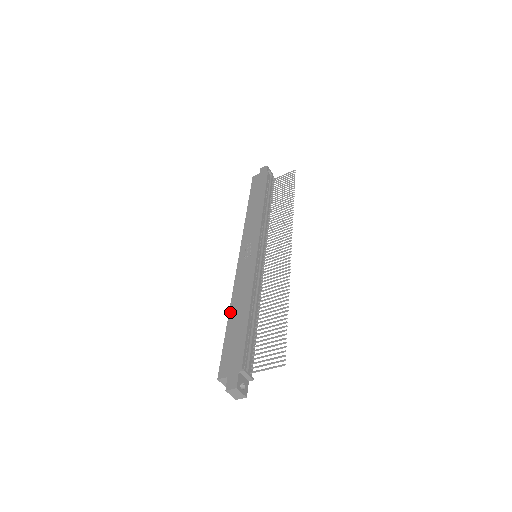
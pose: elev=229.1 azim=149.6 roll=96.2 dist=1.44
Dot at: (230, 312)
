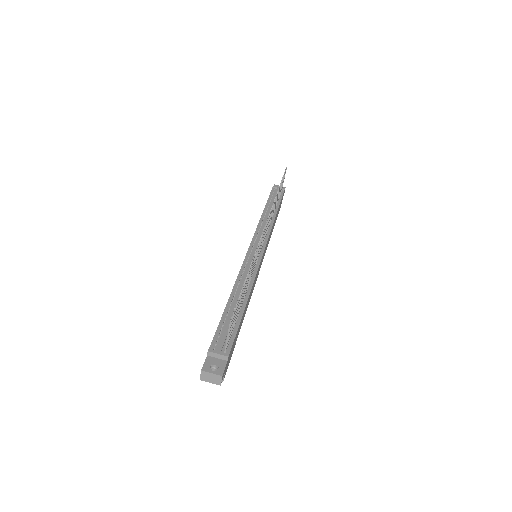
Dot at: occluded
